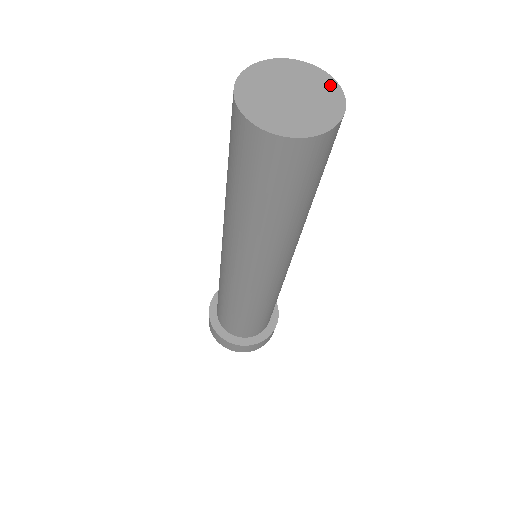
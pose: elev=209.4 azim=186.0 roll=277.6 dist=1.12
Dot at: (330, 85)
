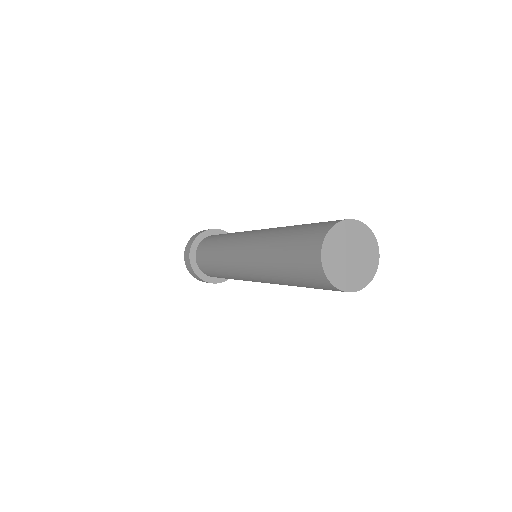
Dot at: (362, 229)
